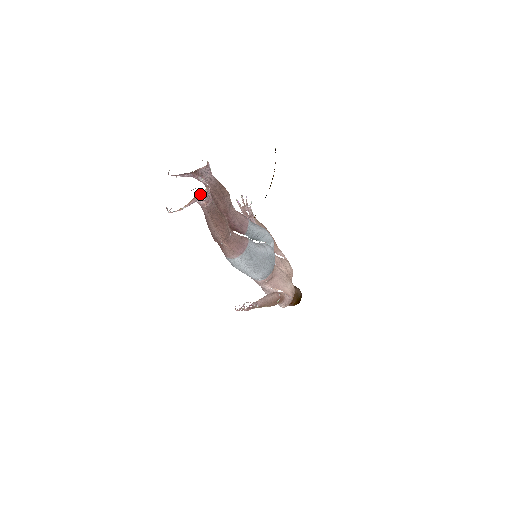
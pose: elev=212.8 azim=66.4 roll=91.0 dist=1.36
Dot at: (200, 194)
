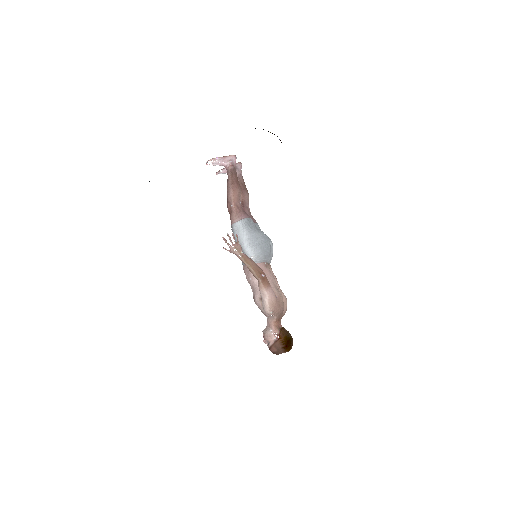
Dot at: (229, 155)
